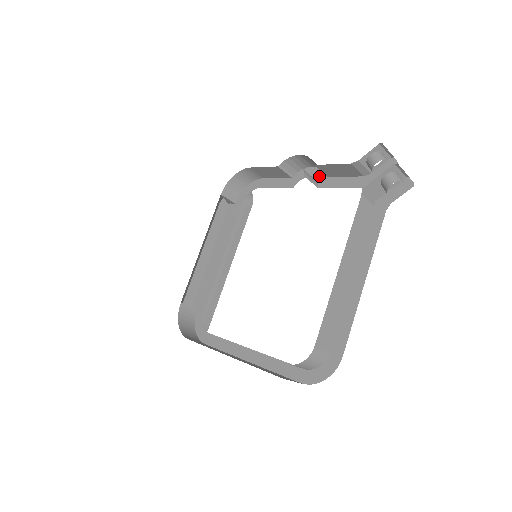
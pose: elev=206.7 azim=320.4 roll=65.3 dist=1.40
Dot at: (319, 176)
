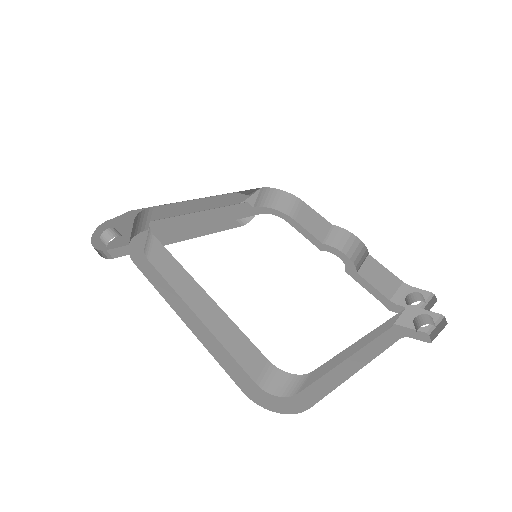
Dot at: (349, 265)
